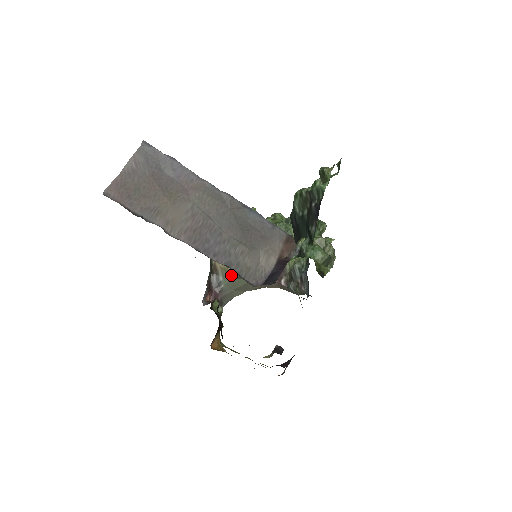
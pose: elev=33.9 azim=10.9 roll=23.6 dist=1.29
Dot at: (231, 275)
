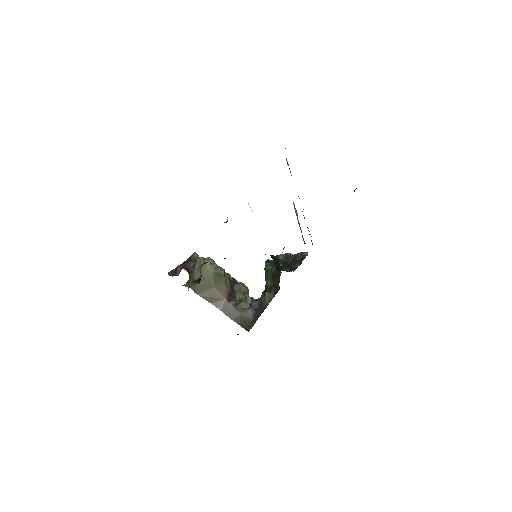
Dot at: (206, 270)
